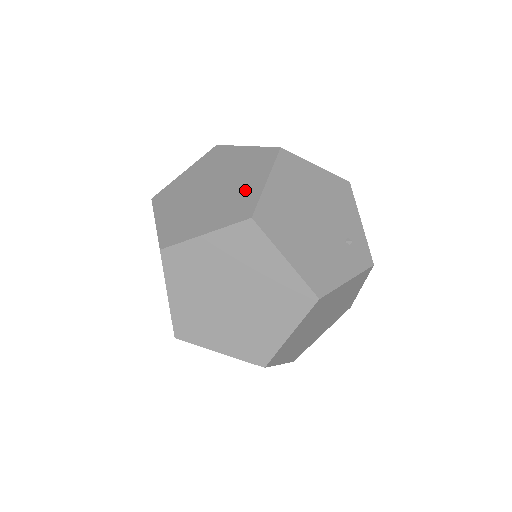
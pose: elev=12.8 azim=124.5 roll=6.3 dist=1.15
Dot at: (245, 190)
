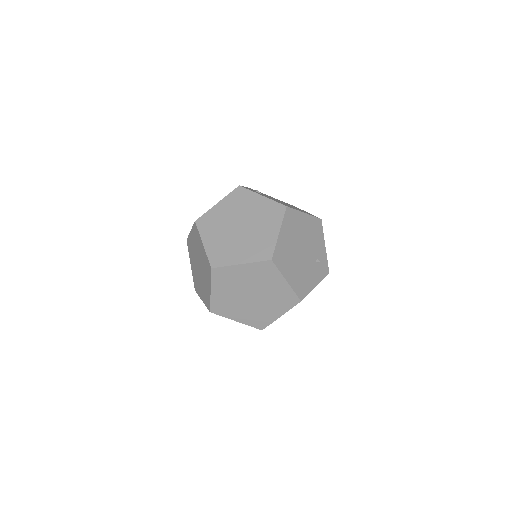
Dot at: (265, 236)
